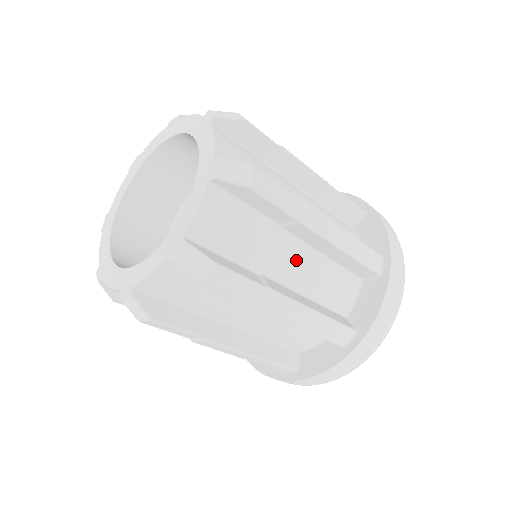
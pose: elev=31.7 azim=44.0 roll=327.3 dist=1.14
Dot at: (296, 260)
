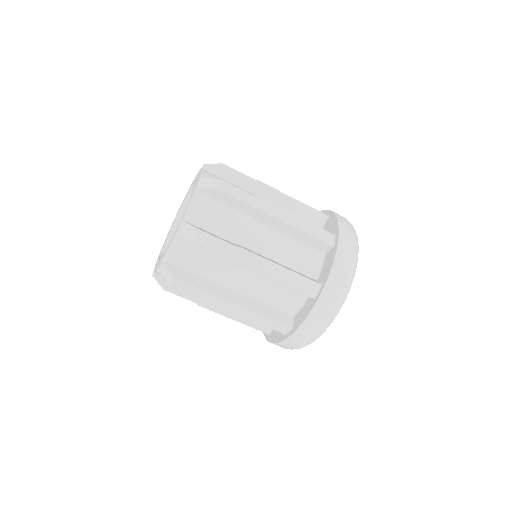
Dot at: occluded
